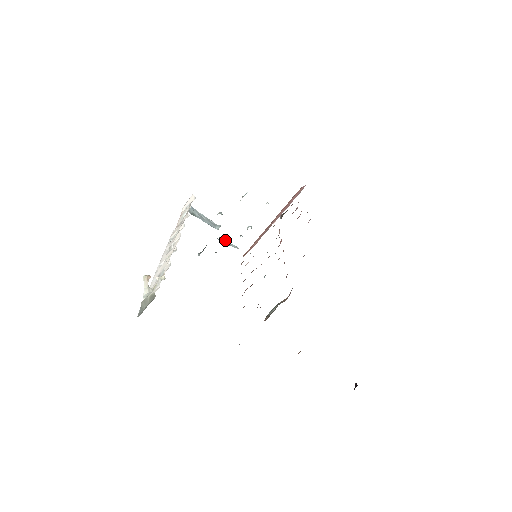
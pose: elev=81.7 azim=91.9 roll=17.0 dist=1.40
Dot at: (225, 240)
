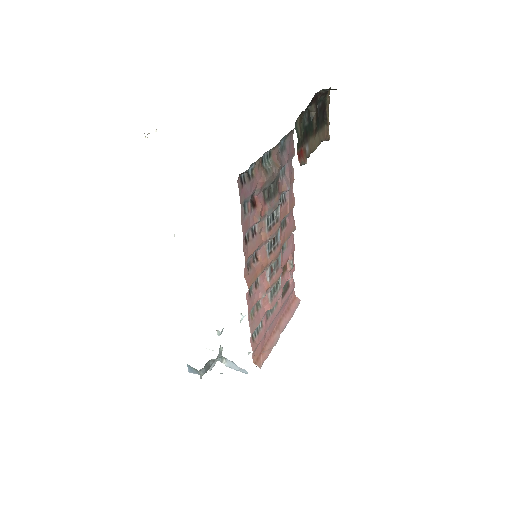
Dot at: occluded
